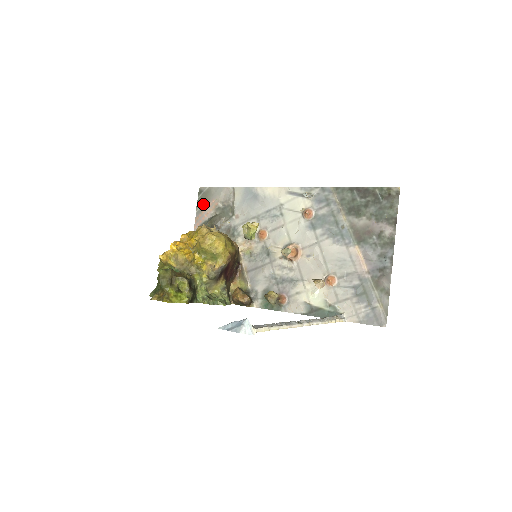
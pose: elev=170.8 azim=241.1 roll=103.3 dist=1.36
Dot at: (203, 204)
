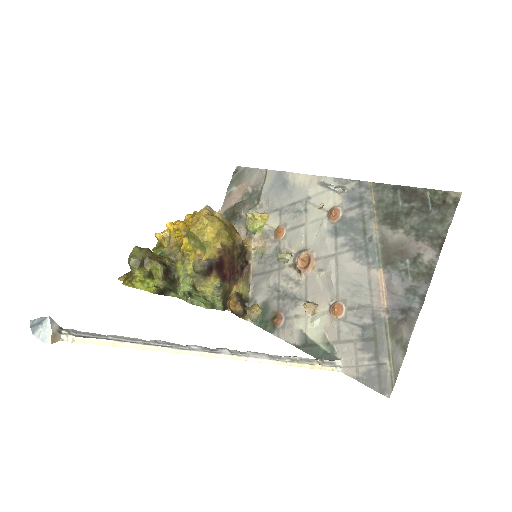
Dot at: (234, 186)
